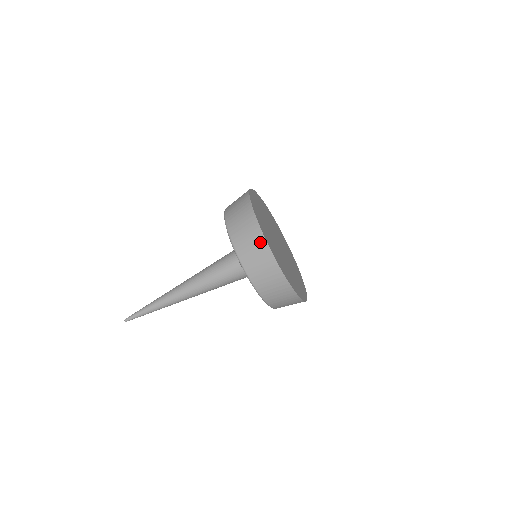
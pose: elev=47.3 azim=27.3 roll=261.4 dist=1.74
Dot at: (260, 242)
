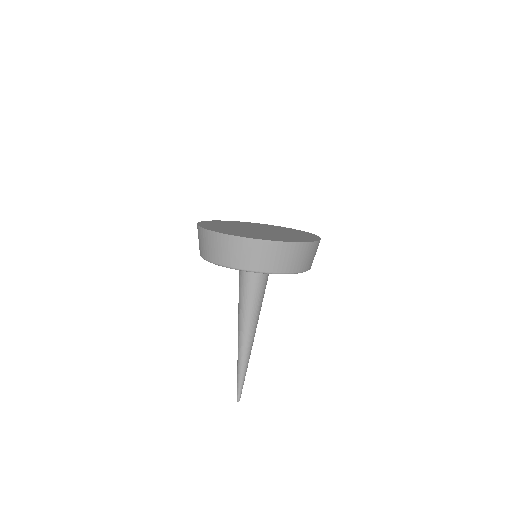
Dot at: (223, 240)
